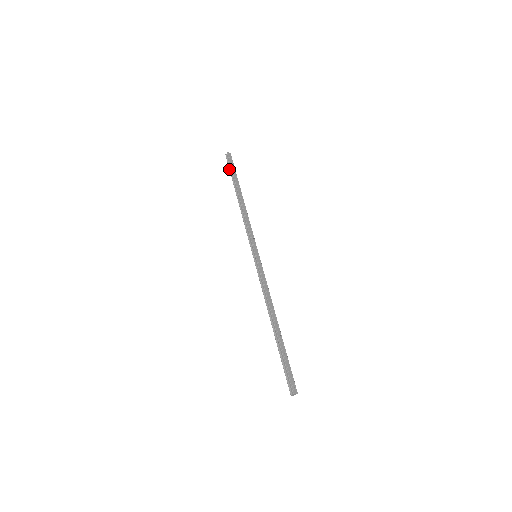
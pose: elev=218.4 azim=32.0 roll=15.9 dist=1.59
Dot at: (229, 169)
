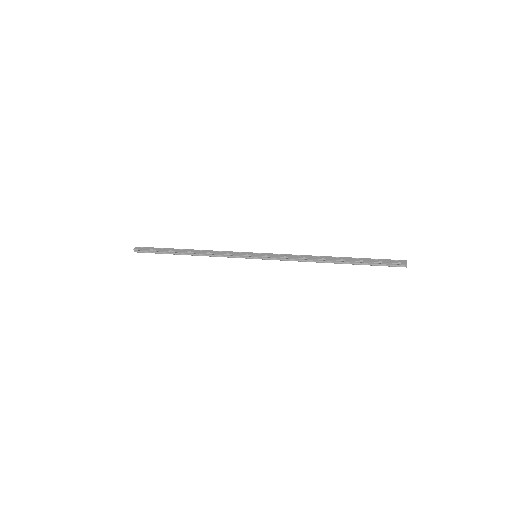
Dot at: occluded
